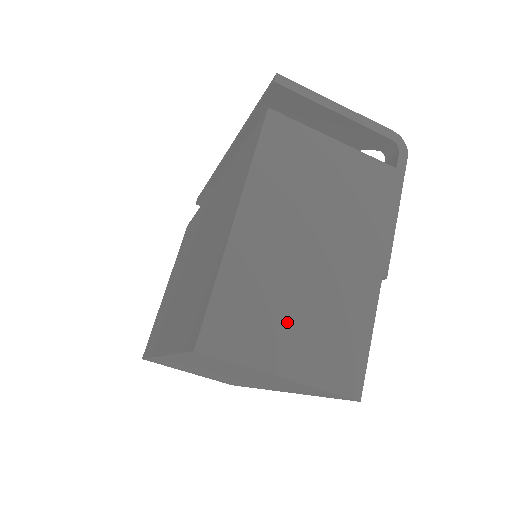
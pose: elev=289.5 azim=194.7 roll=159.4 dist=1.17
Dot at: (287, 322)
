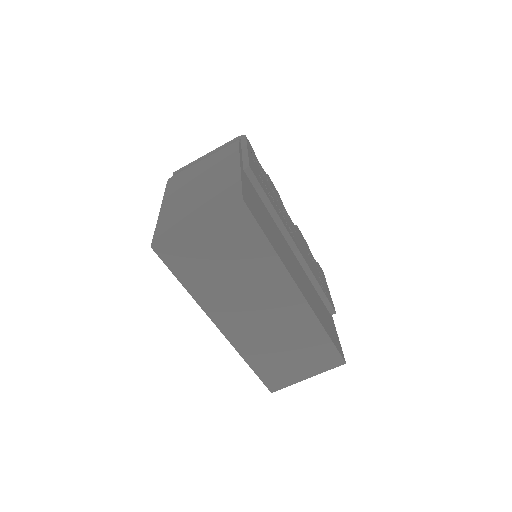
Dot at: (193, 211)
